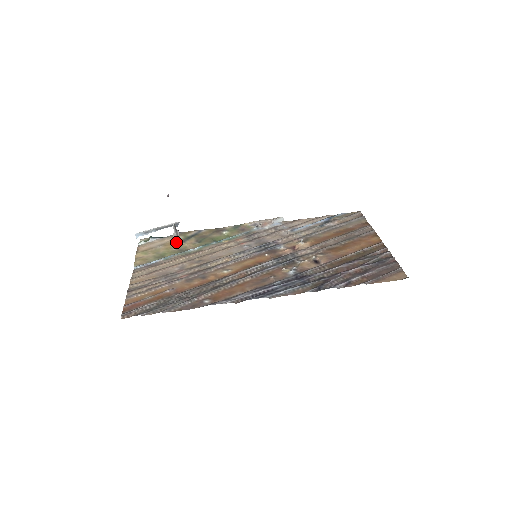
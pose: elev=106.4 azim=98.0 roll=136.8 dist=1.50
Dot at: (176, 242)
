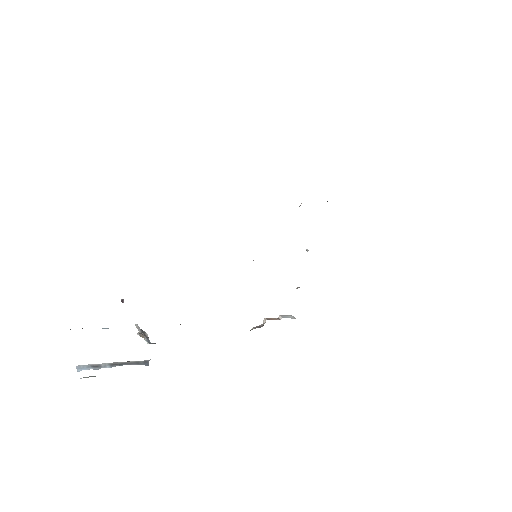
Dot at: occluded
